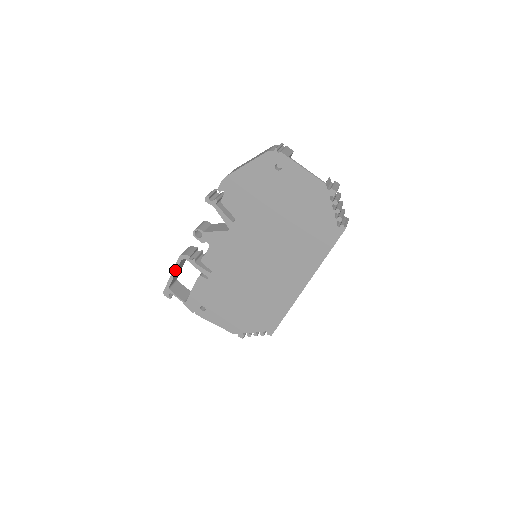
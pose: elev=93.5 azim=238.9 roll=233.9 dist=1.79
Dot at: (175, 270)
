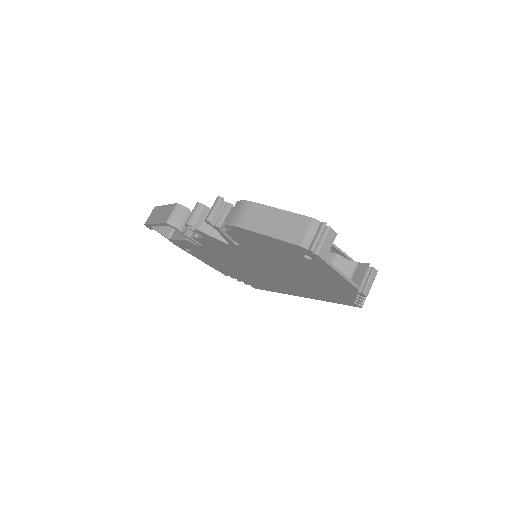
Dot at: (159, 225)
